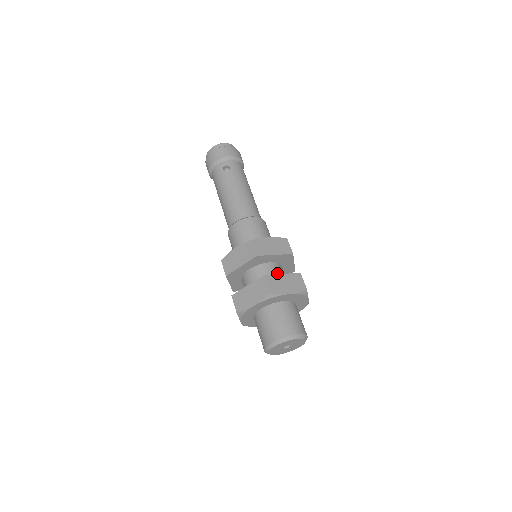
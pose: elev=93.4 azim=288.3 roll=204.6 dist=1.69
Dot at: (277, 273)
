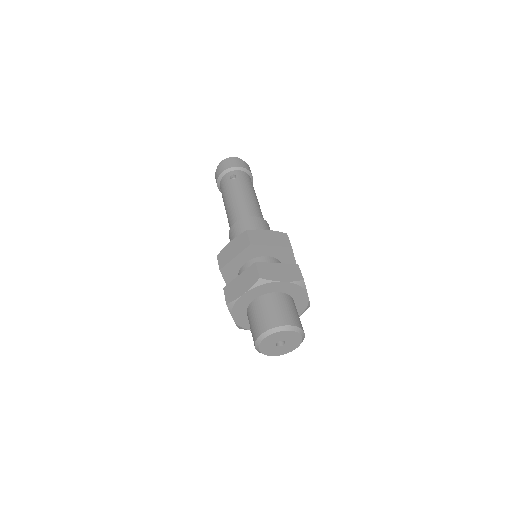
Dot at: occluded
